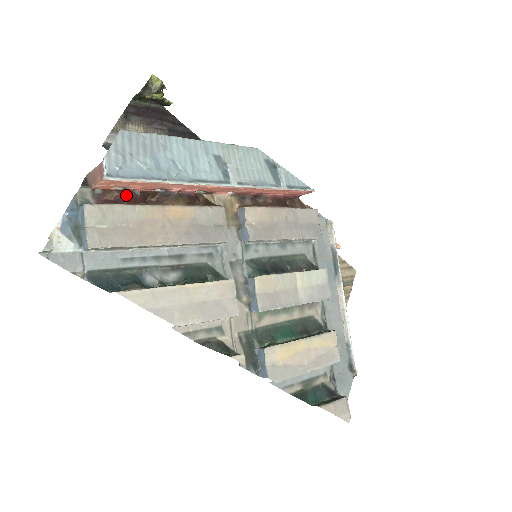
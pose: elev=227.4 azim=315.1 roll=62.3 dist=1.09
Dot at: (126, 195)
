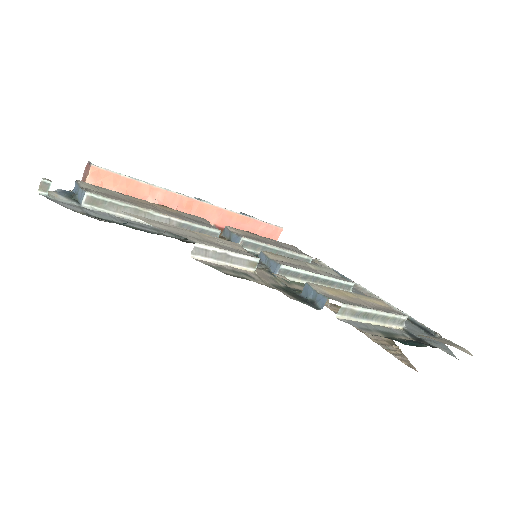
Dot at: occluded
